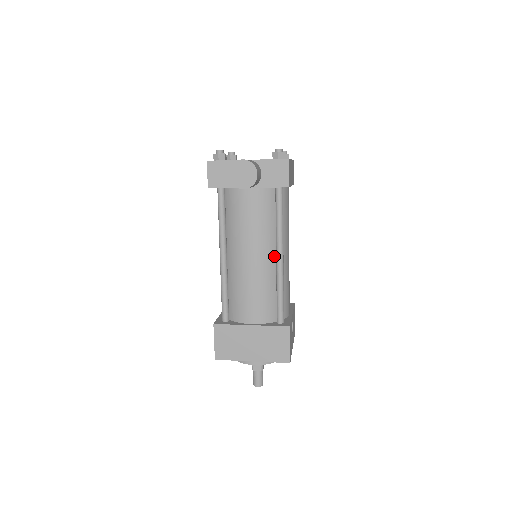
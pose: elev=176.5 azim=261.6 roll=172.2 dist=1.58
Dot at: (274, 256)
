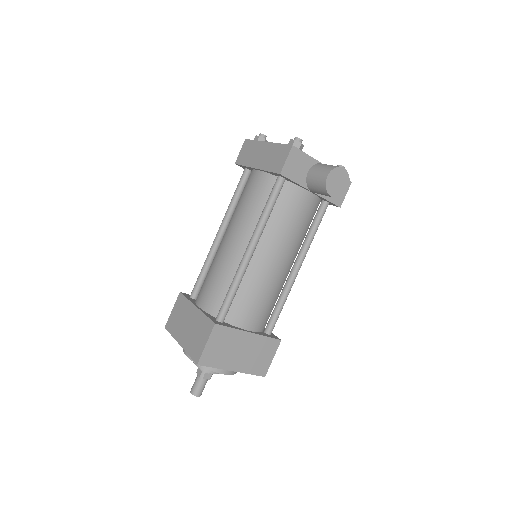
Dot at: (291, 265)
